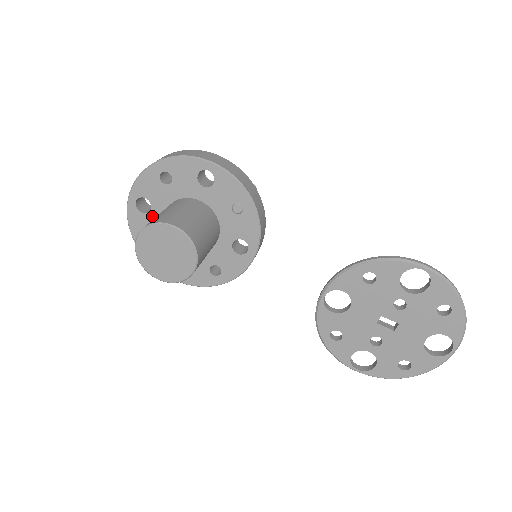
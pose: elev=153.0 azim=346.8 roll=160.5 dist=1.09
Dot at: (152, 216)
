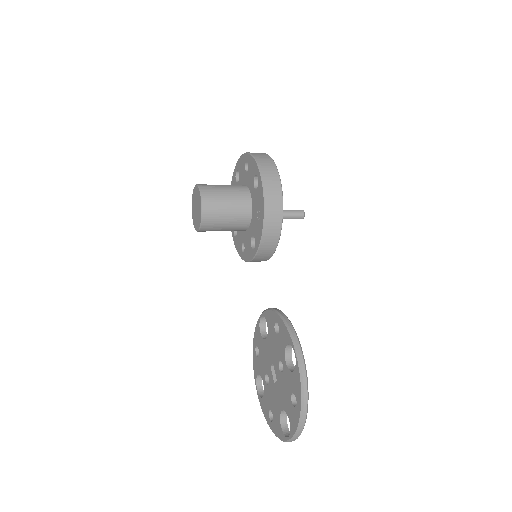
Dot at: occluded
